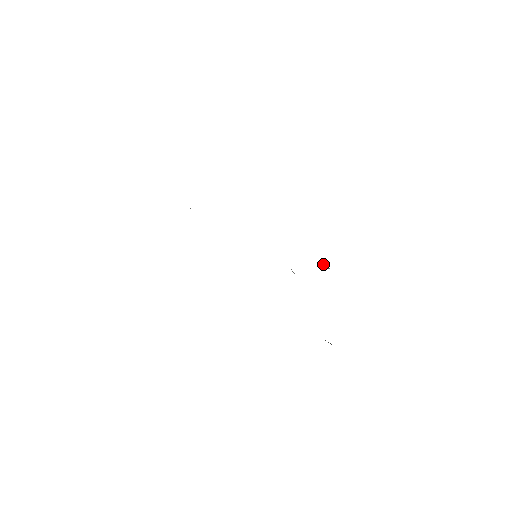
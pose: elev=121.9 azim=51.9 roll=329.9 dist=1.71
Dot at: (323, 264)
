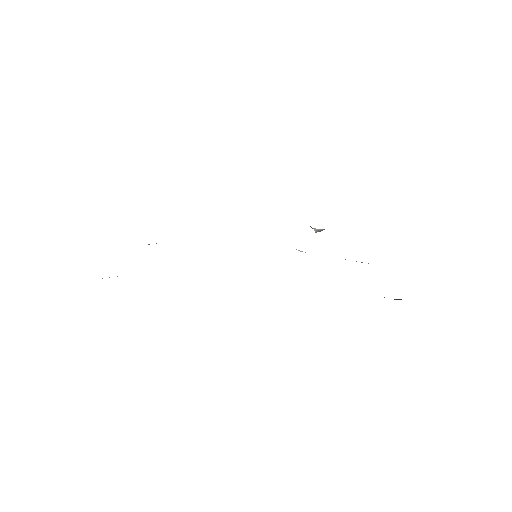
Dot at: (314, 229)
